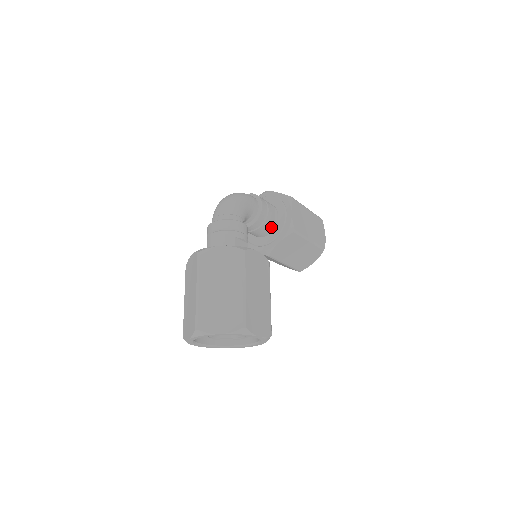
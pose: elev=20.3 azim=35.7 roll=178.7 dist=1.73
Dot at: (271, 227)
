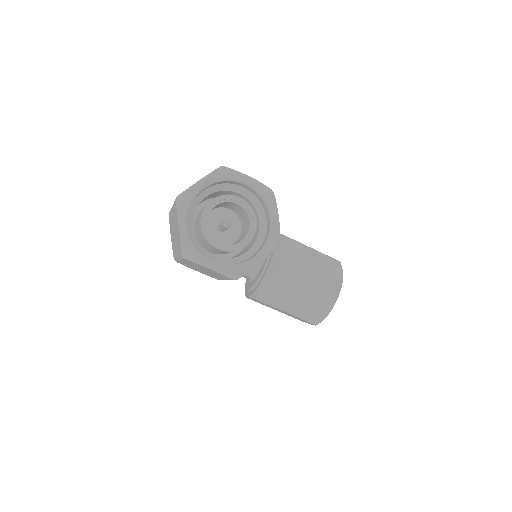
Dot at: occluded
